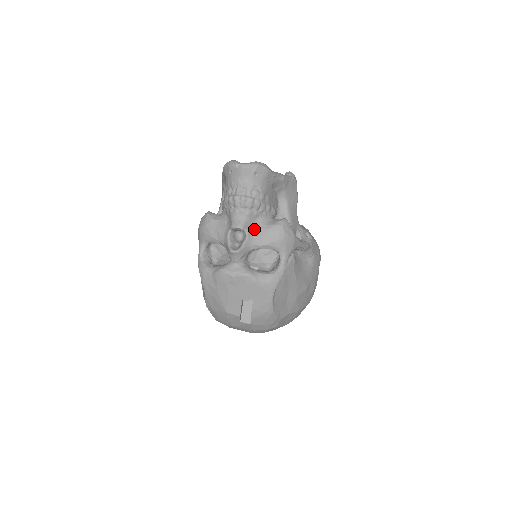
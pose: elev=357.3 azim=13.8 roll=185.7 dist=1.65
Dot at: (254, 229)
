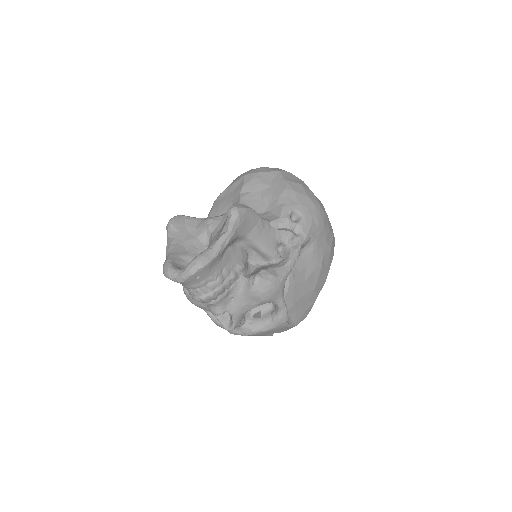
Dot at: (233, 303)
